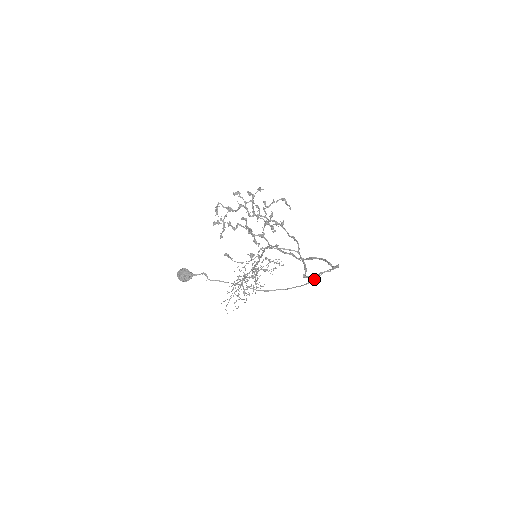
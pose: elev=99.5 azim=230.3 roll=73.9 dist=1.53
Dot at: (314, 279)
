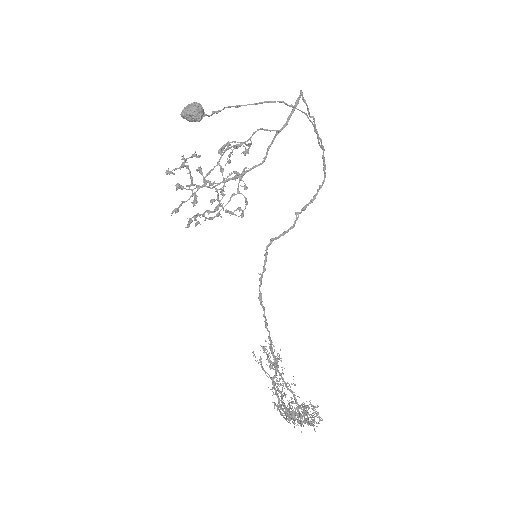
Dot at: (318, 138)
